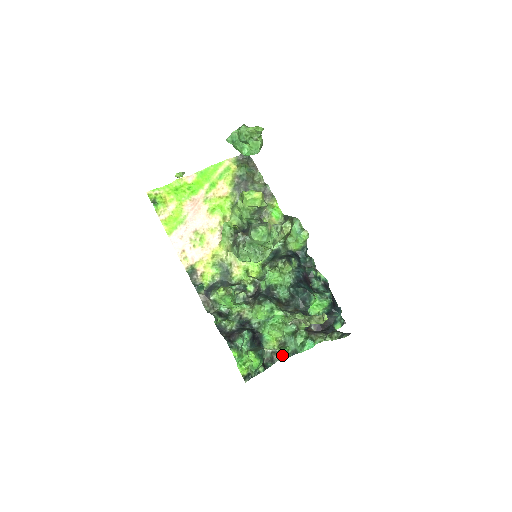
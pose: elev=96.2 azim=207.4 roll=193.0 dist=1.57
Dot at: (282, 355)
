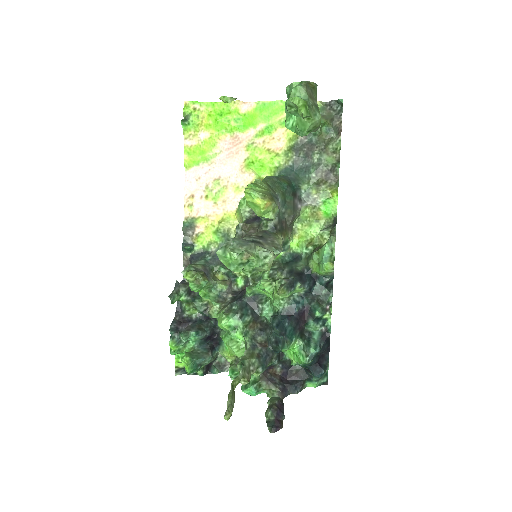
Dot at: occluded
